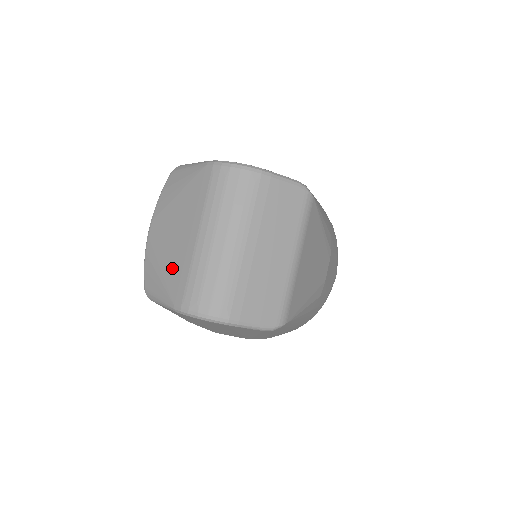
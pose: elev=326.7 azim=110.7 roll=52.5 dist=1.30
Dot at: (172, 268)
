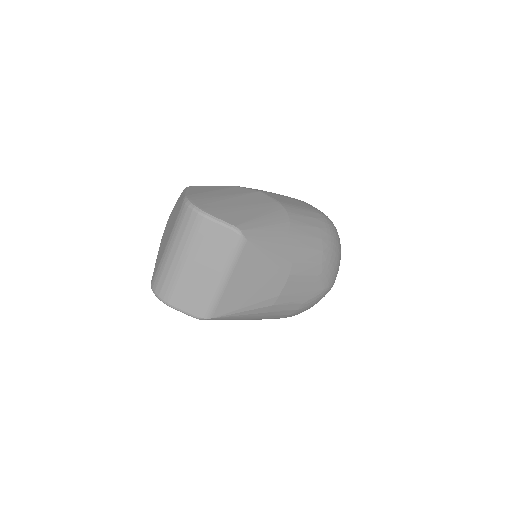
Dot at: (159, 257)
